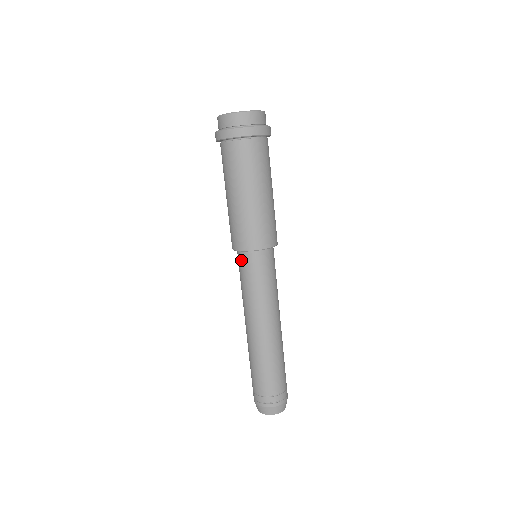
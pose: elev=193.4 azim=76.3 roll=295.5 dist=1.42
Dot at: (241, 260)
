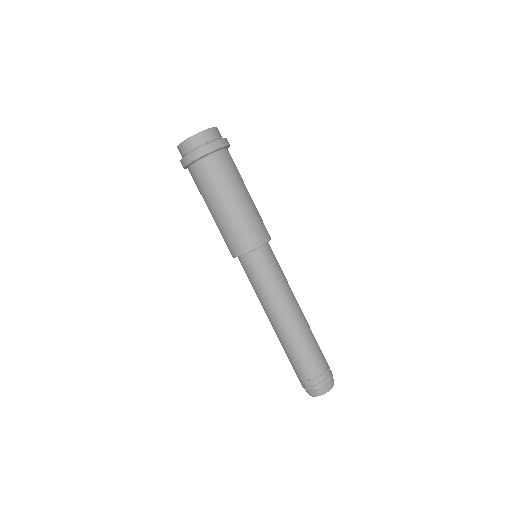
Dot at: (241, 264)
